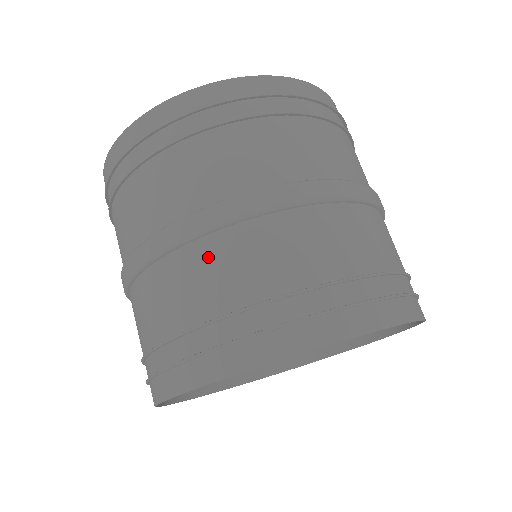
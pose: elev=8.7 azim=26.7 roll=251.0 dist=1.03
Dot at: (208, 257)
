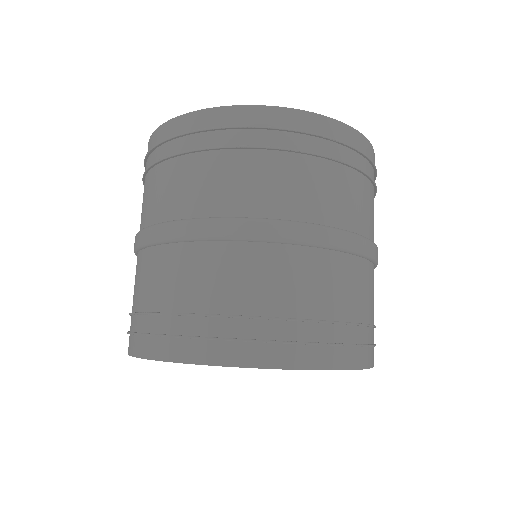
Dot at: (182, 261)
